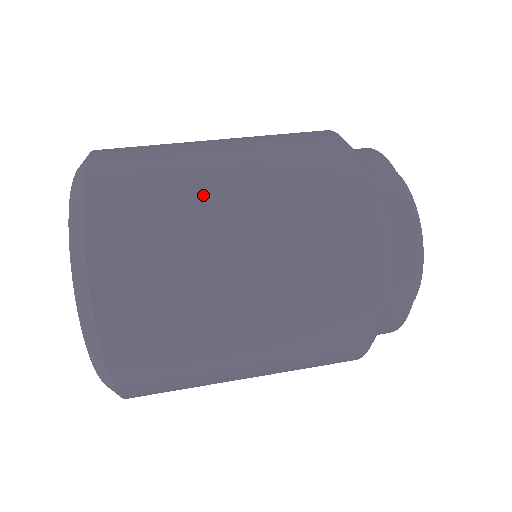
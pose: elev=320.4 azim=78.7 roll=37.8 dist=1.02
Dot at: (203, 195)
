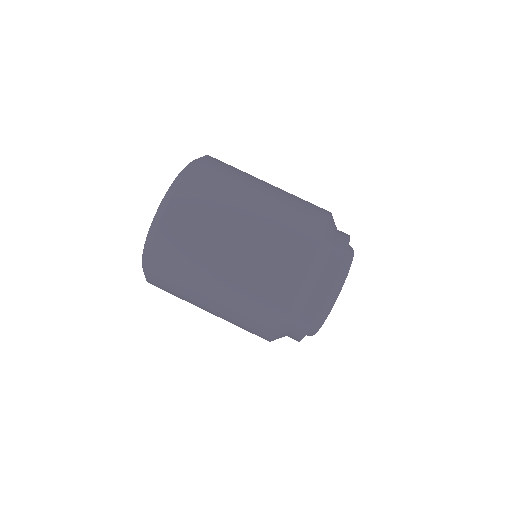
Dot at: (210, 261)
